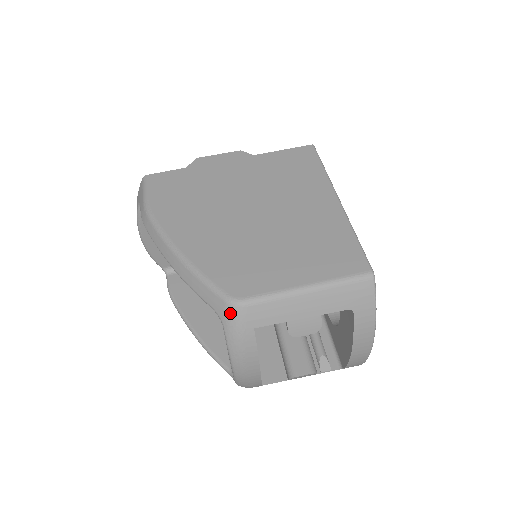
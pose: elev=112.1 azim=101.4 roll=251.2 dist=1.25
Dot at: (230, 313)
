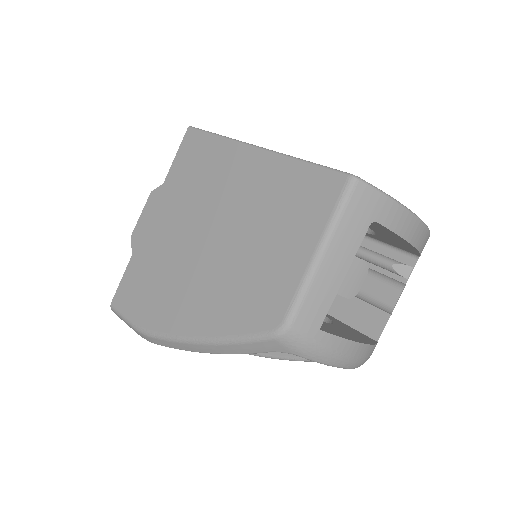
Dot at: (288, 343)
